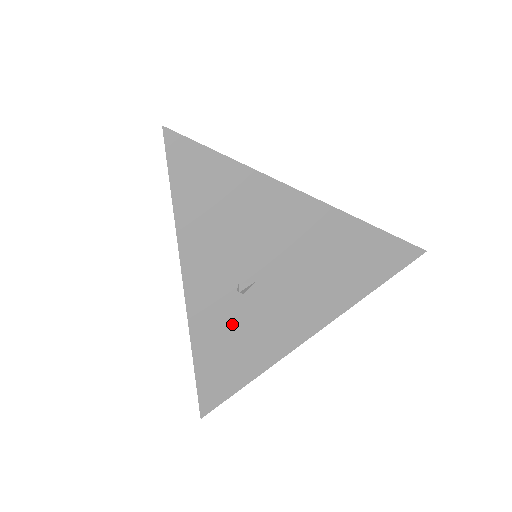
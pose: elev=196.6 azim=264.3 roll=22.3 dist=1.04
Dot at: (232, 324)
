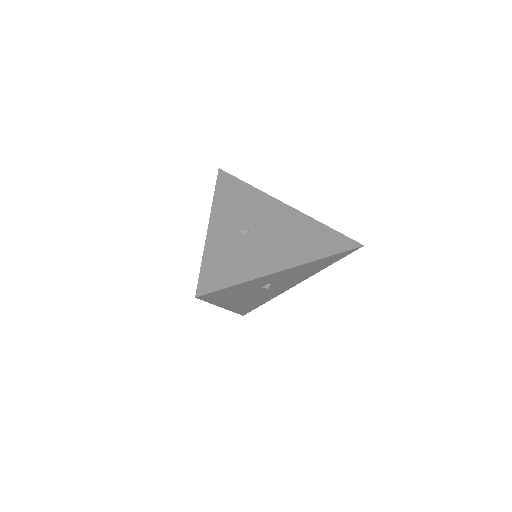
Dot at: (232, 247)
